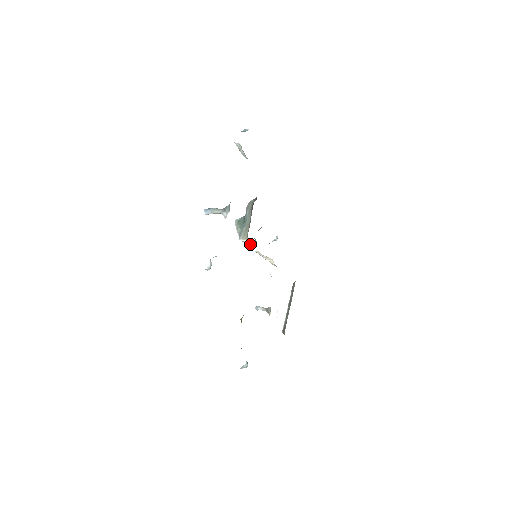
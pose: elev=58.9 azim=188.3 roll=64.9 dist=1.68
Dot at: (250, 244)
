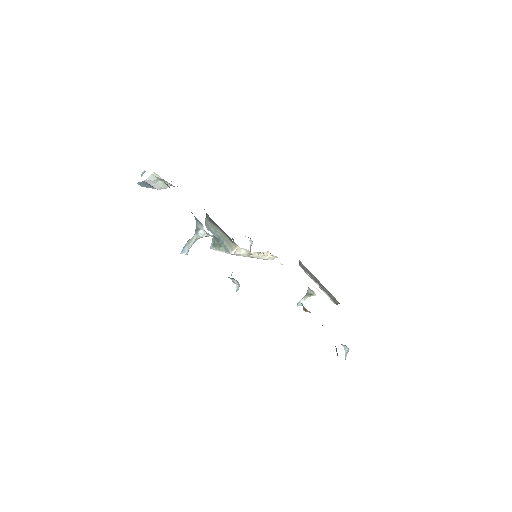
Dot at: (242, 249)
